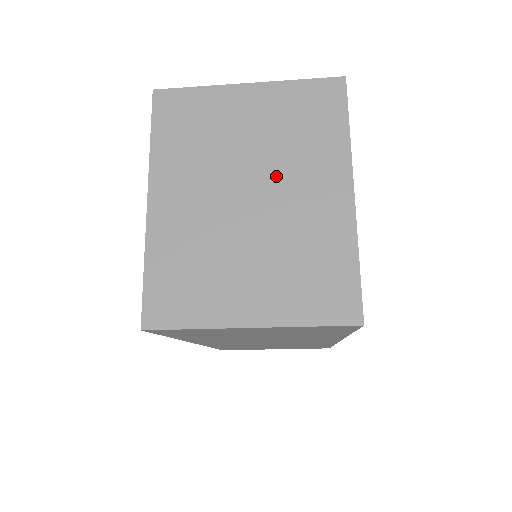
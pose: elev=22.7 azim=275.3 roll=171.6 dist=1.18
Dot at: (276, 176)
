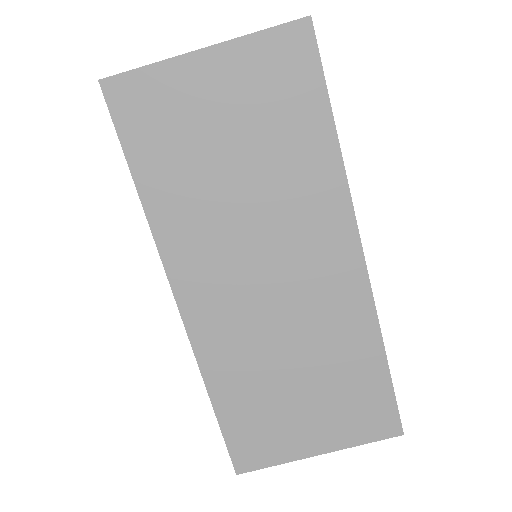
Dot at: occluded
